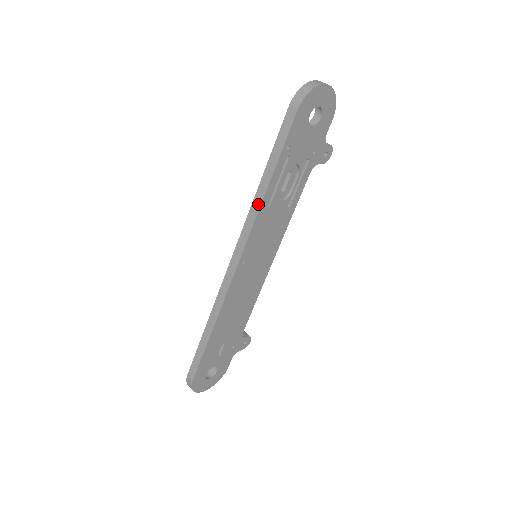
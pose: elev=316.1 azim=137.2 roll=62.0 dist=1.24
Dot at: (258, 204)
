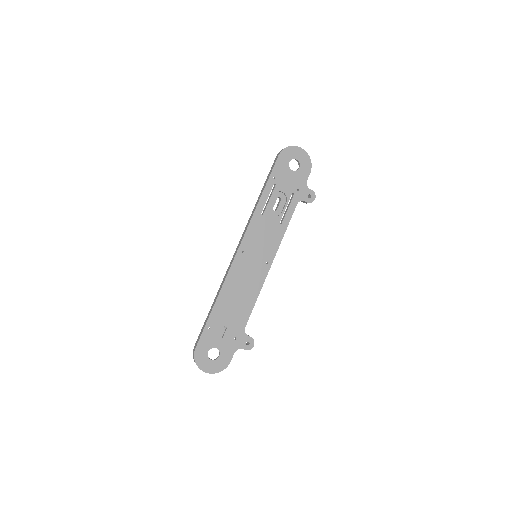
Dot at: (254, 210)
